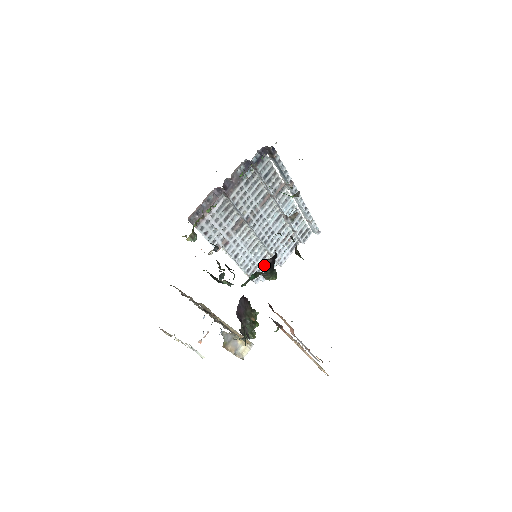
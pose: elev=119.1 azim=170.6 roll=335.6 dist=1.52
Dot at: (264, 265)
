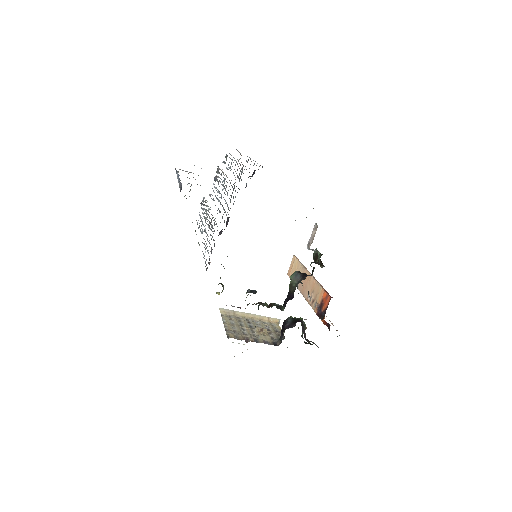
Dot at: occluded
